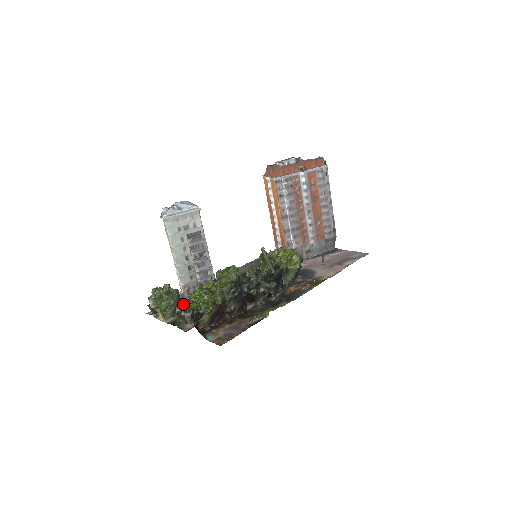
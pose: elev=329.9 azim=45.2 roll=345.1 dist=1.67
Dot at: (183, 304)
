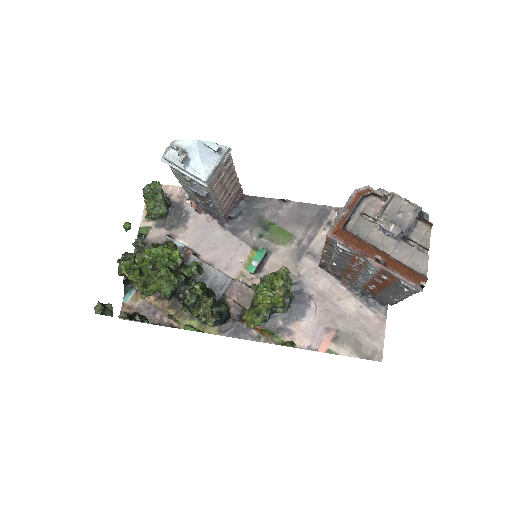
Dot at: (120, 261)
